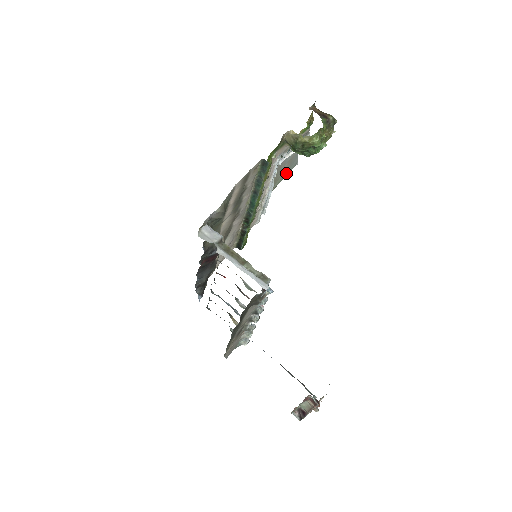
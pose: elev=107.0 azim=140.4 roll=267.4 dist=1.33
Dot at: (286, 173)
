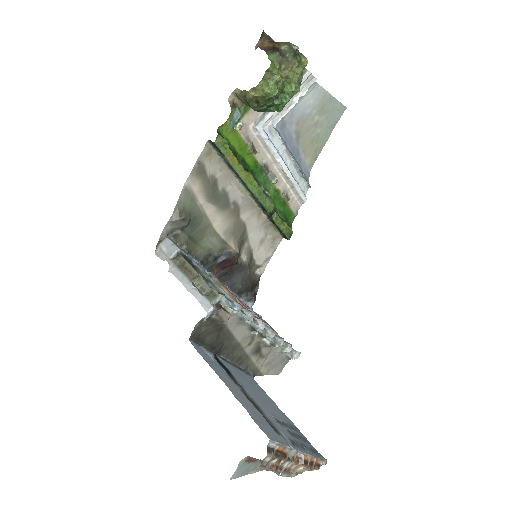
Dot at: (331, 126)
